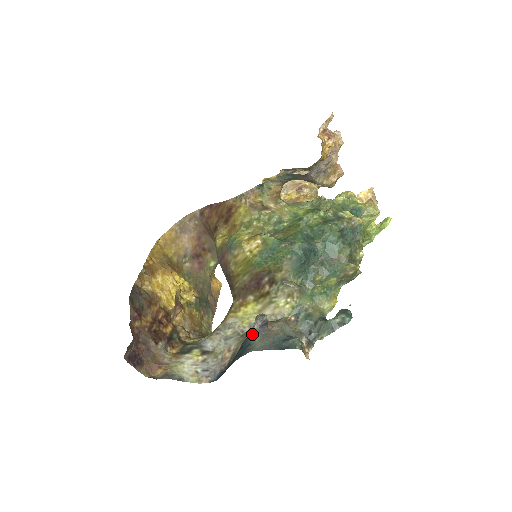
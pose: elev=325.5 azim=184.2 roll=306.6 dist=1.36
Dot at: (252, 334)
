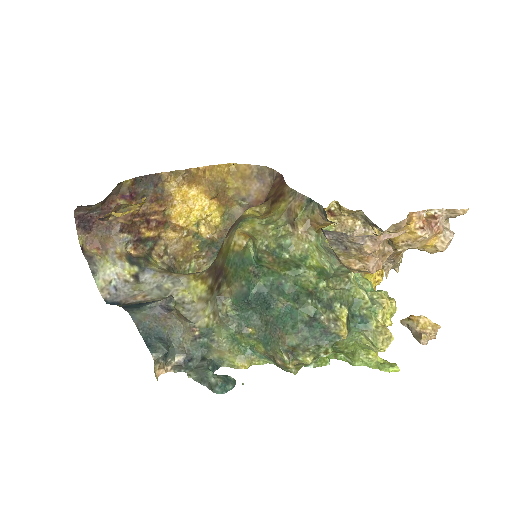
Dot at: (150, 303)
